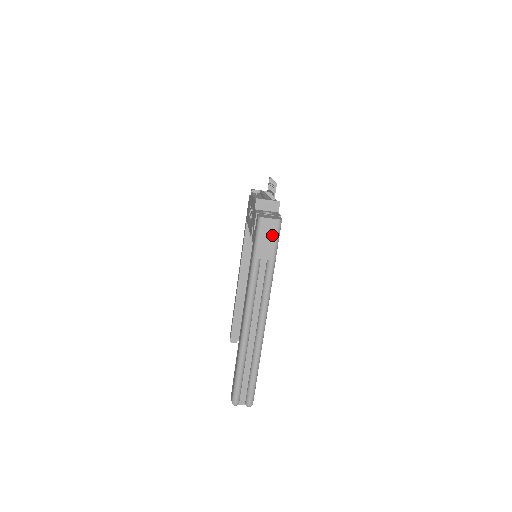
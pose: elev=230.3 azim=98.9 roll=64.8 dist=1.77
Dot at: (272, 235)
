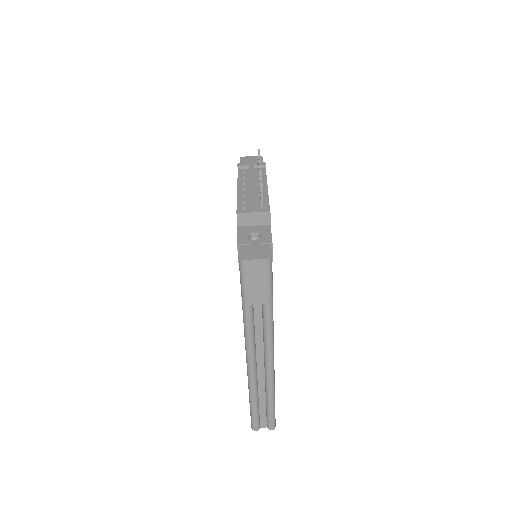
Dot at: (262, 277)
